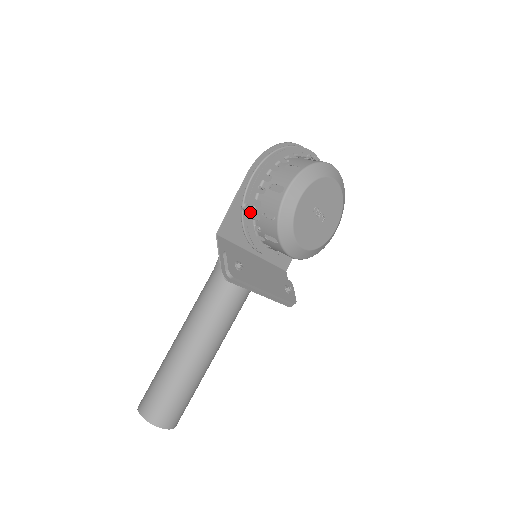
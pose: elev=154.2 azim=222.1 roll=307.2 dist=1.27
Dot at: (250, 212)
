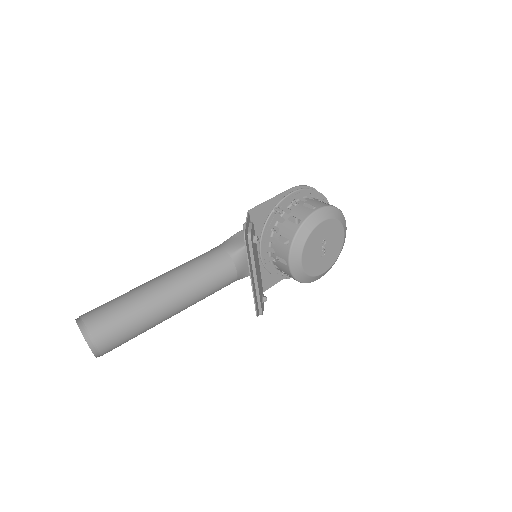
Dot at: (280, 212)
